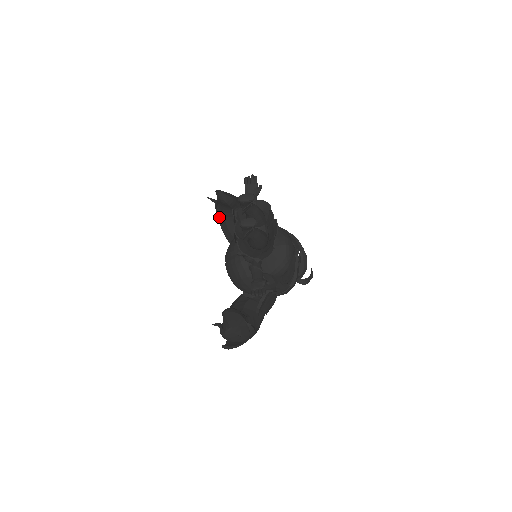
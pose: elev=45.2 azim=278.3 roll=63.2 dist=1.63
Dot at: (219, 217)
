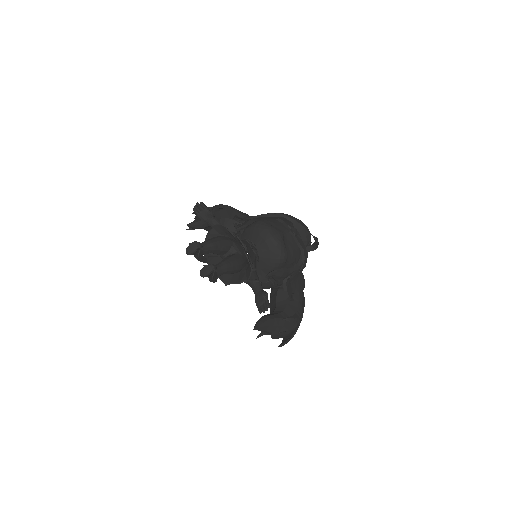
Dot at: occluded
